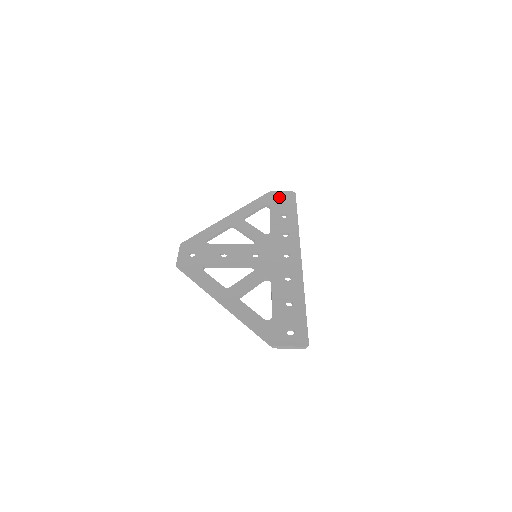
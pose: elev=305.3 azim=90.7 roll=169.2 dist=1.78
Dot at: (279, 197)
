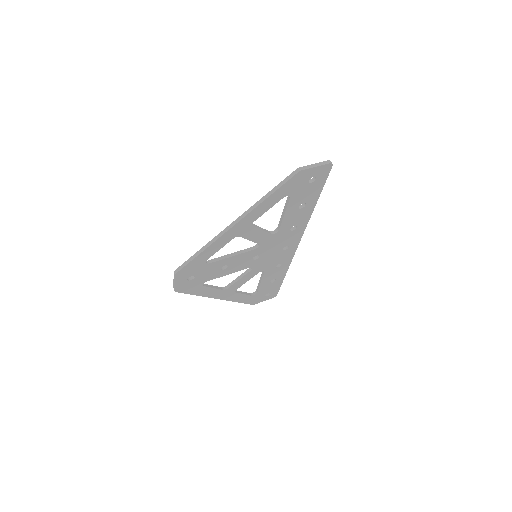
Dot at: occluded
